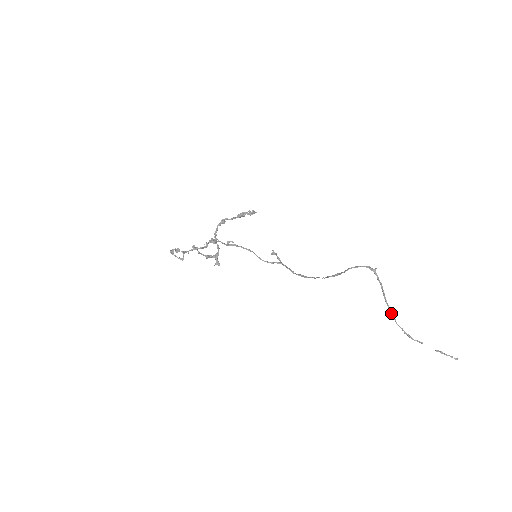
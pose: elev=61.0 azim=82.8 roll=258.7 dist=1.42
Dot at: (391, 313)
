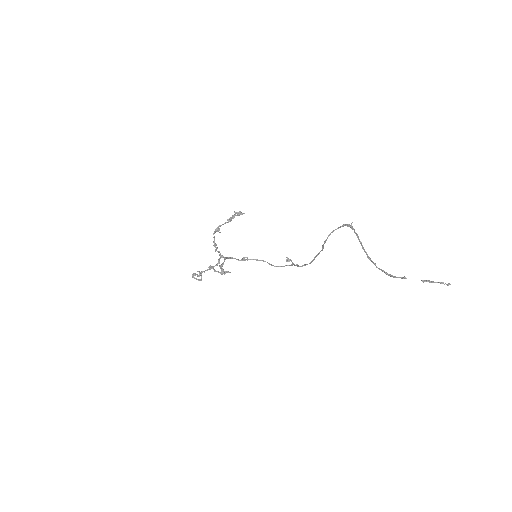
Dot at: (370, 259)
